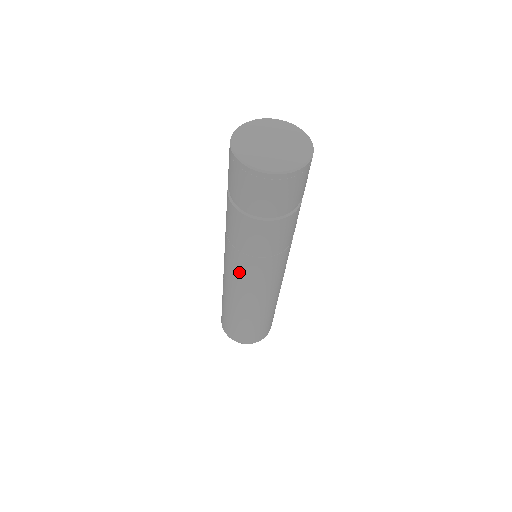
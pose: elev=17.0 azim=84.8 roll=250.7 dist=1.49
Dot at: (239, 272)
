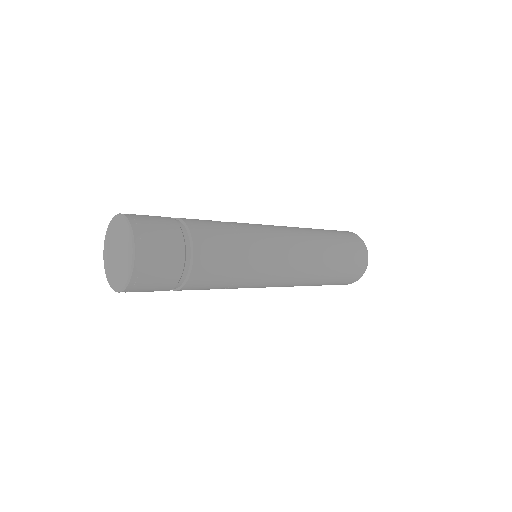
Dot at: occluded
